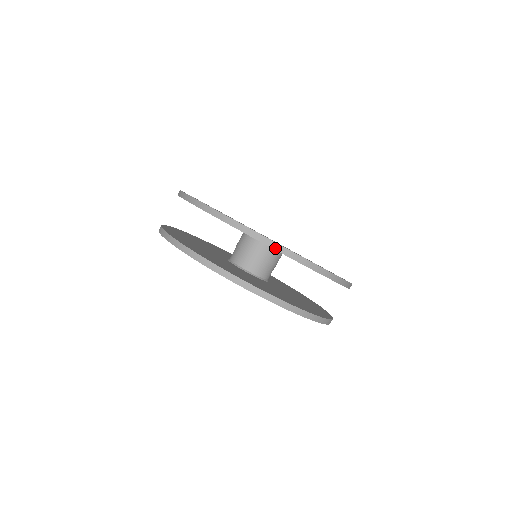
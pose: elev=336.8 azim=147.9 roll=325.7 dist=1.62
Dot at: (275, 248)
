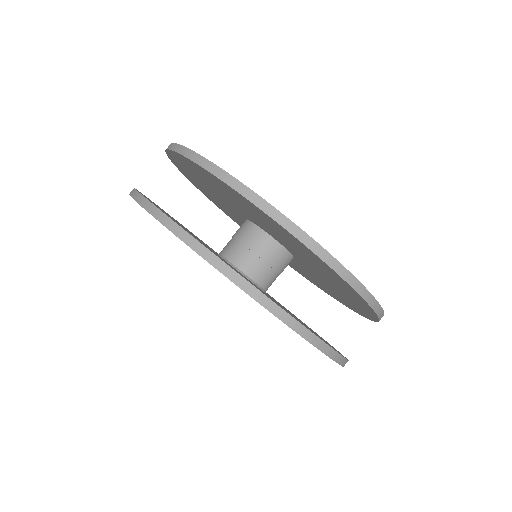
Dot at: (174, 149)
